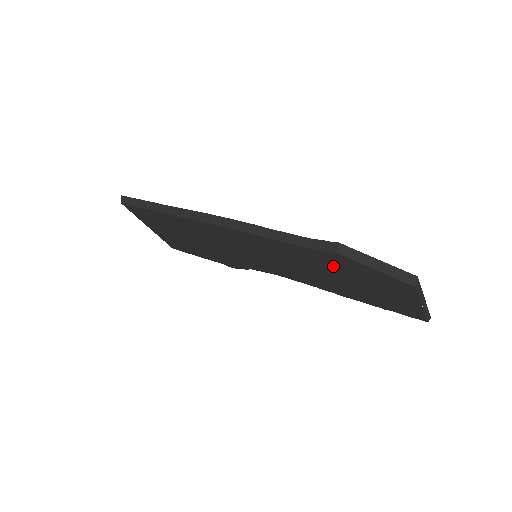
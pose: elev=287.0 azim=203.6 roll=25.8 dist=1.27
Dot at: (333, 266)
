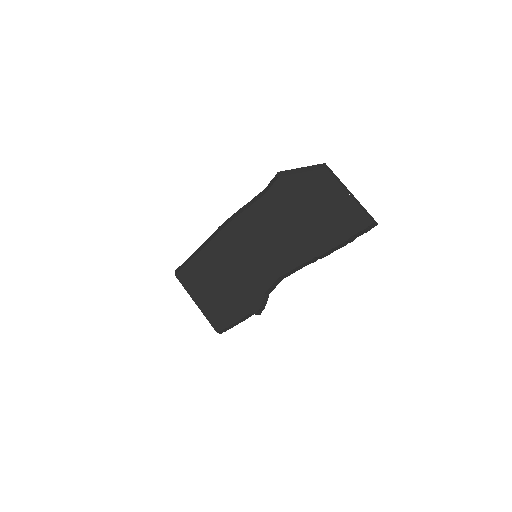
Dot at: (287, 202)
